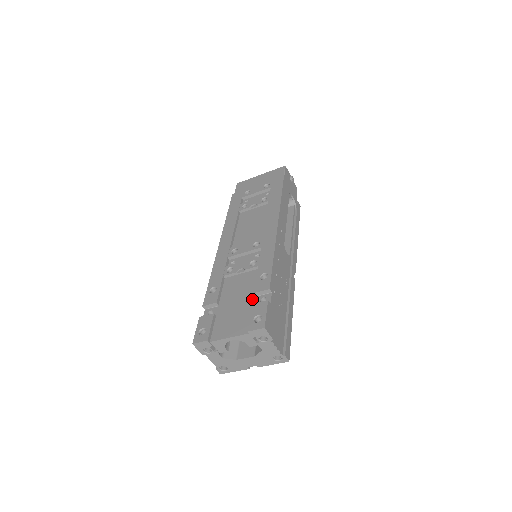
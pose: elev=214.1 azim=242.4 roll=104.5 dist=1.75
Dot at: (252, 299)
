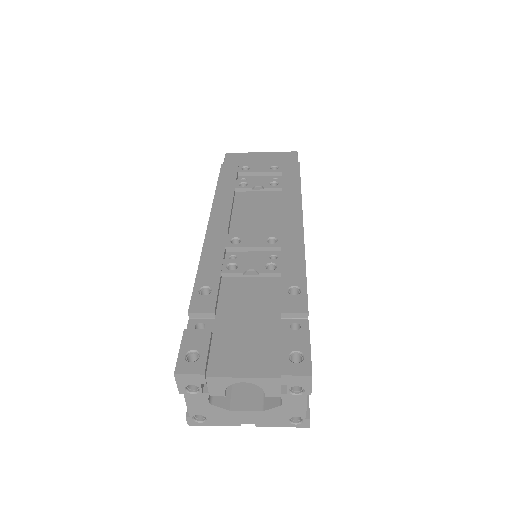
Dot at: (276, 321)
